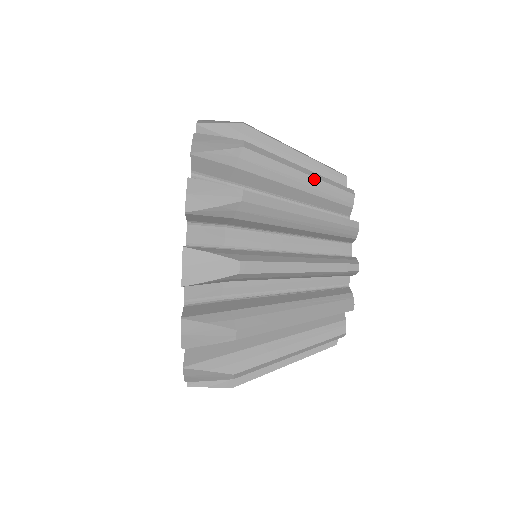
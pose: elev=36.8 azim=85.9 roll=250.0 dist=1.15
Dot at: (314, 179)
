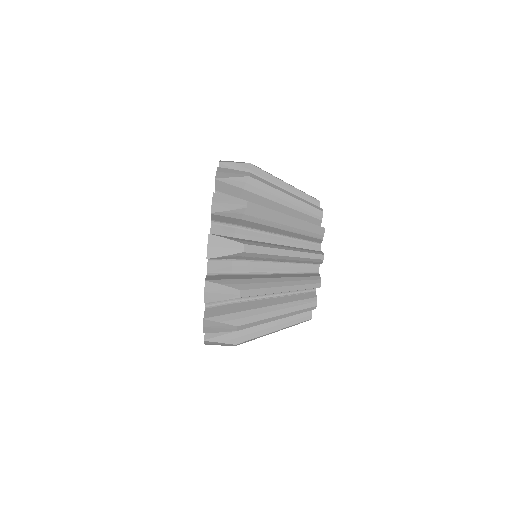
Dot at: occluded
